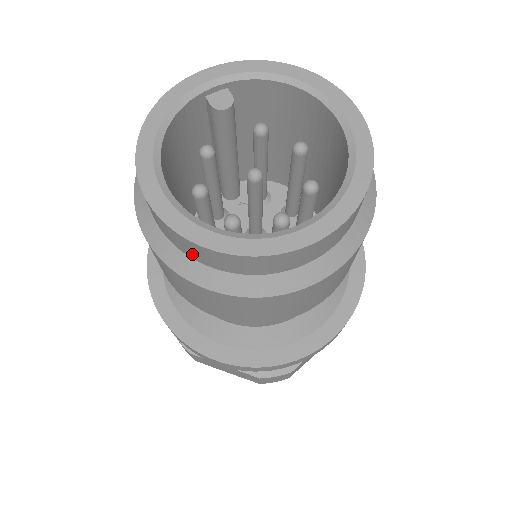
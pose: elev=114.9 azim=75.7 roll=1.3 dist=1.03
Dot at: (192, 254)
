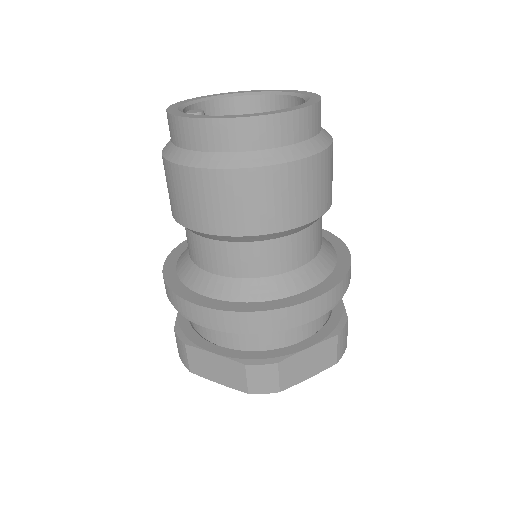
Dot at: (272, 139)
